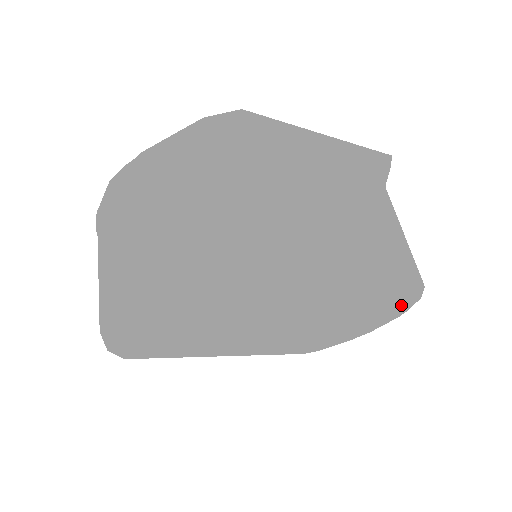
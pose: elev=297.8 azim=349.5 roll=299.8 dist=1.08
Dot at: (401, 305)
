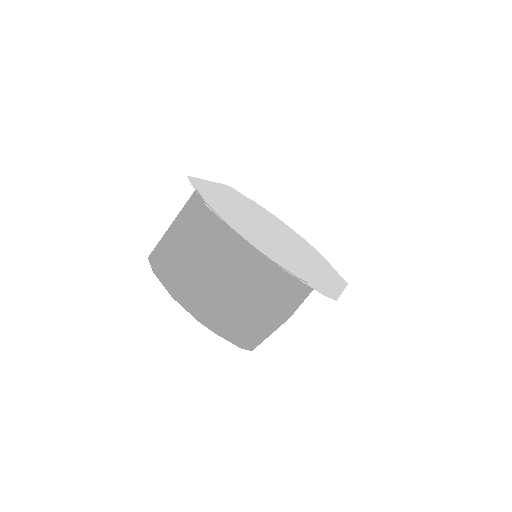
Dot at: occluded
